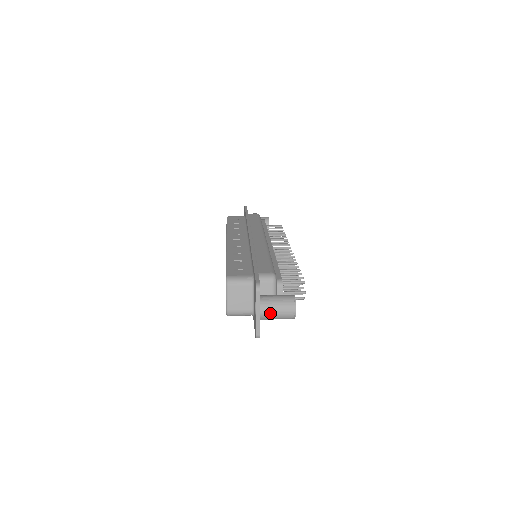
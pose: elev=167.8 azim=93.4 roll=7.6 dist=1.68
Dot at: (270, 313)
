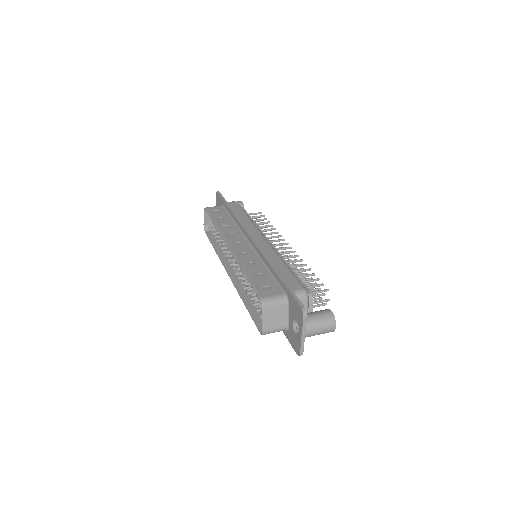
Dot at: (313, 332)
